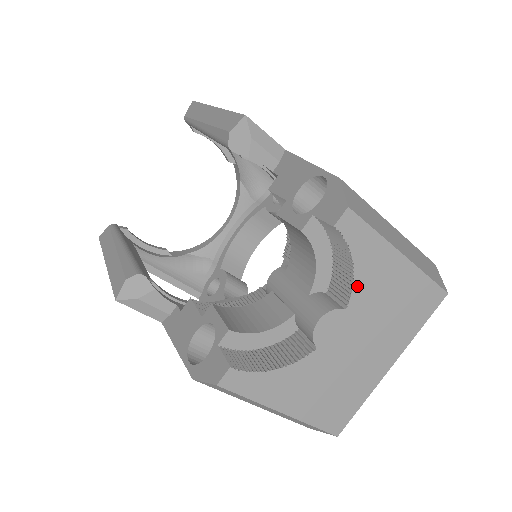
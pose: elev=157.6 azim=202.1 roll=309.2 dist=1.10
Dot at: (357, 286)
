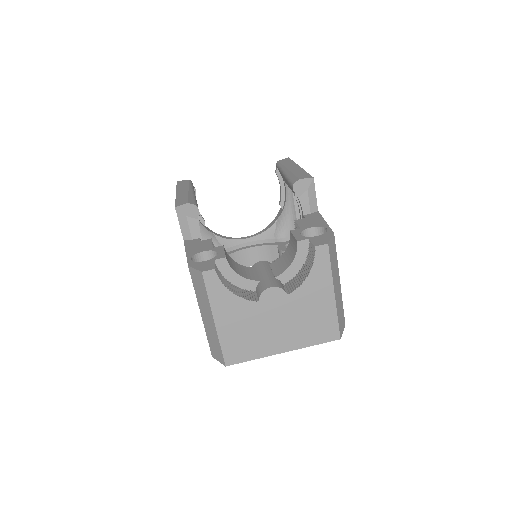
Dot at: (302, 288)
